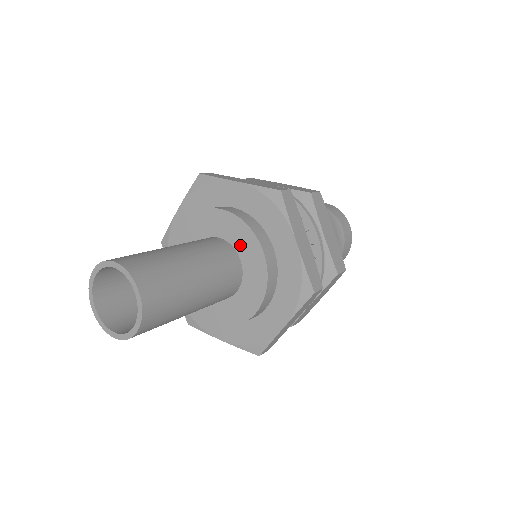
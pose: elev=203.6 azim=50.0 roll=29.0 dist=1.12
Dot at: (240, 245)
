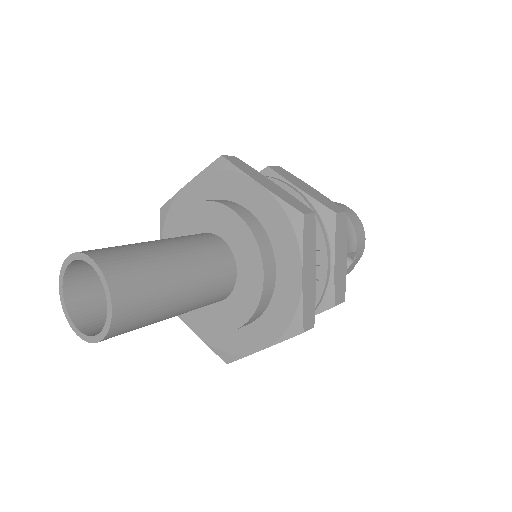
Dot at: (214, 225)
